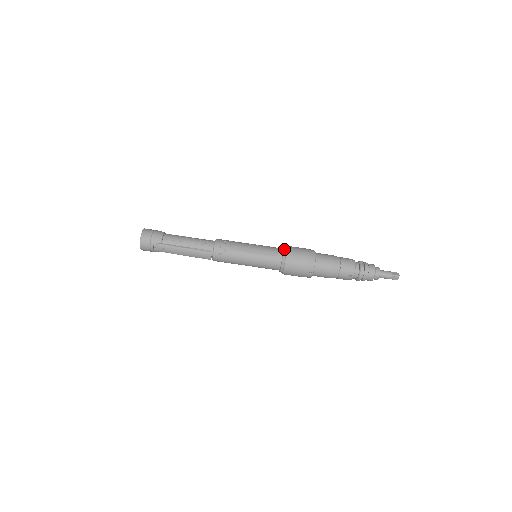
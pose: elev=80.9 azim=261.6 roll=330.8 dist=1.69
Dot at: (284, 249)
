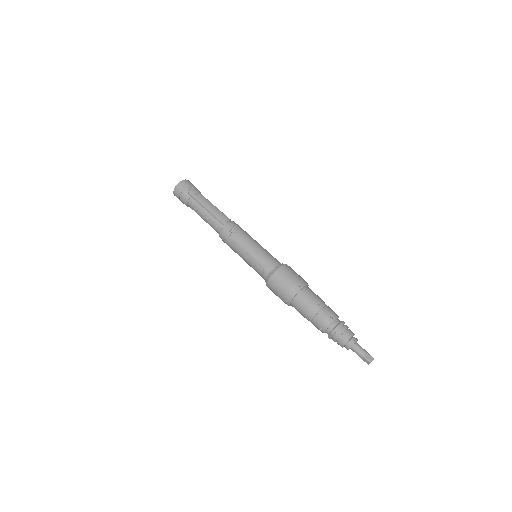
Dot at: occluded
